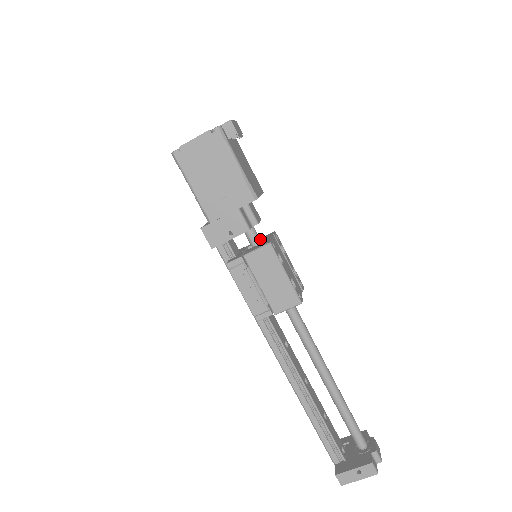
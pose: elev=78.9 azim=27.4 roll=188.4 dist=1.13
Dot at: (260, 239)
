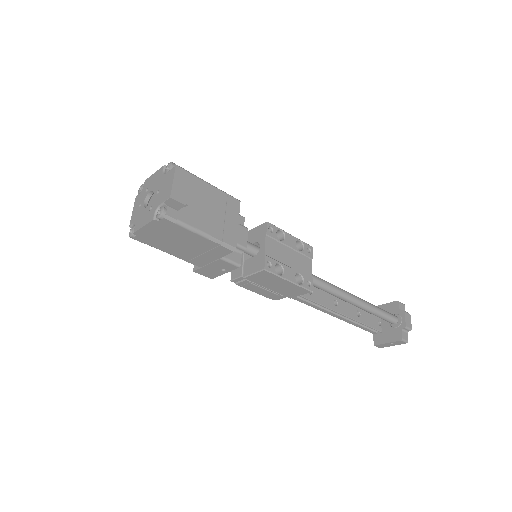
Dot at: (254, 247)
